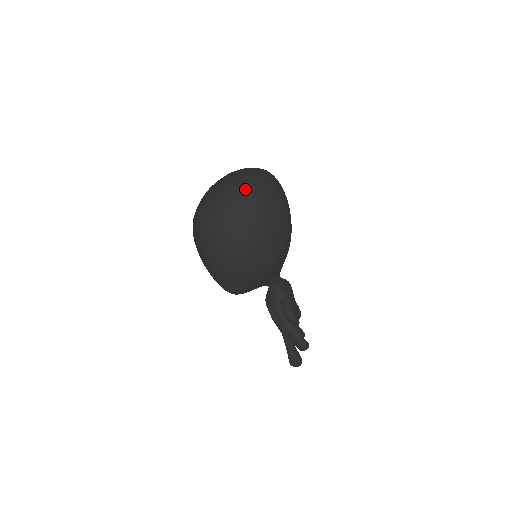
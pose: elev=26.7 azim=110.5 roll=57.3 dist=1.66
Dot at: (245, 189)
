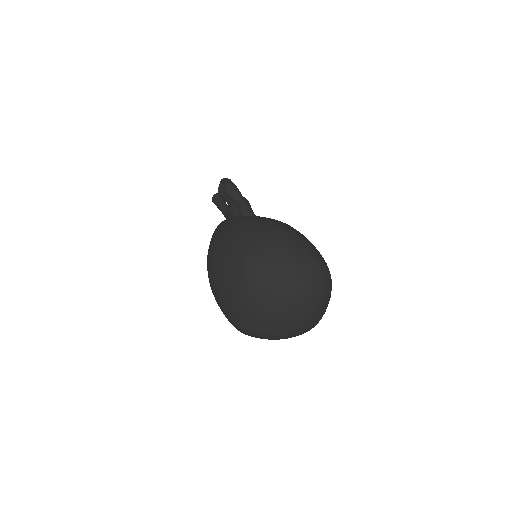
Dot at: occluded
